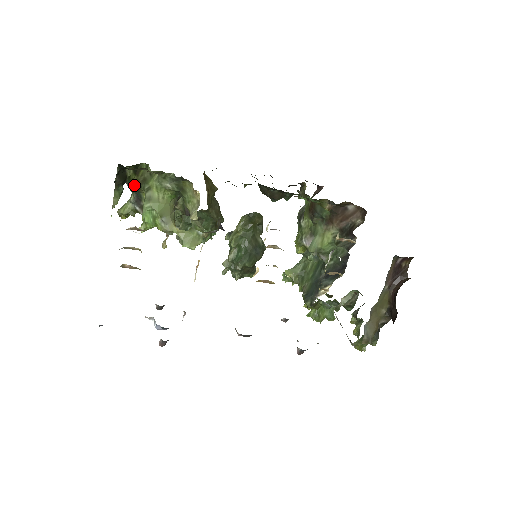
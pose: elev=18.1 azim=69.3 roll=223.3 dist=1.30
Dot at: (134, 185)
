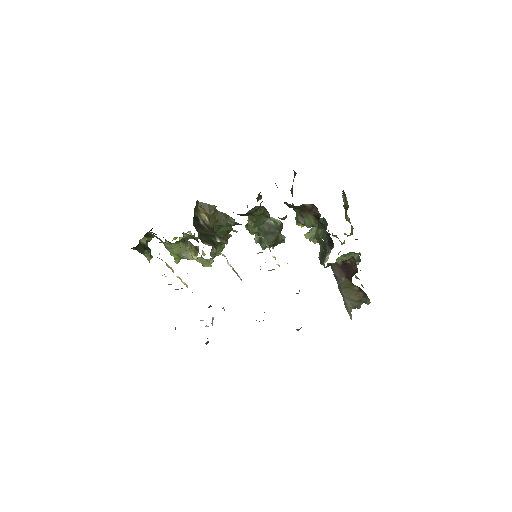
Dot at: occluded
